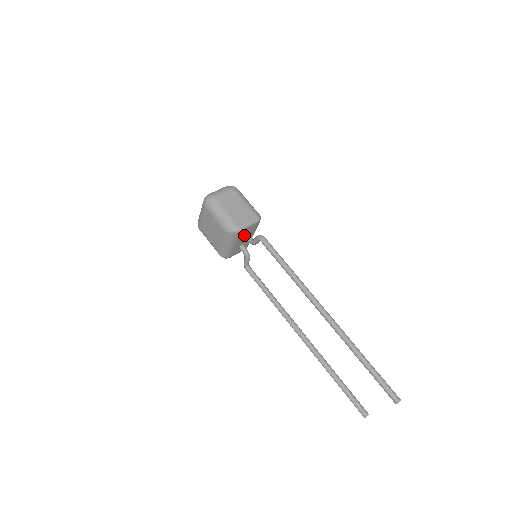
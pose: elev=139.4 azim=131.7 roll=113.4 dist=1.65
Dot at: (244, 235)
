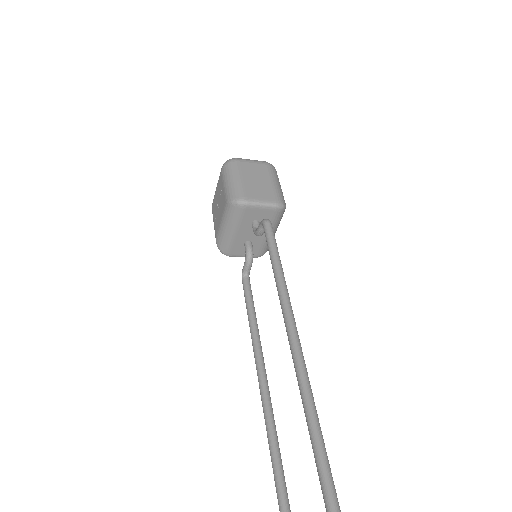
Dot at: (252, 221)
